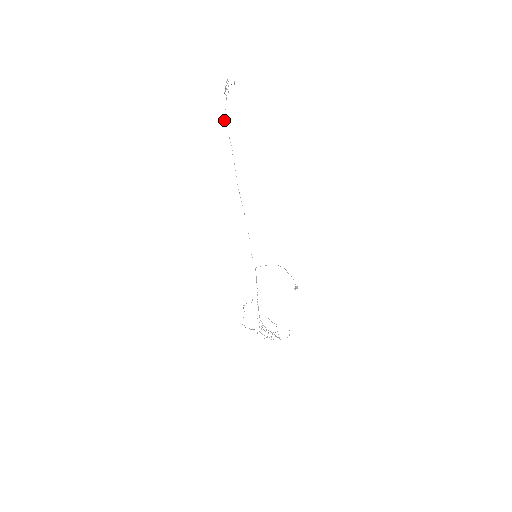
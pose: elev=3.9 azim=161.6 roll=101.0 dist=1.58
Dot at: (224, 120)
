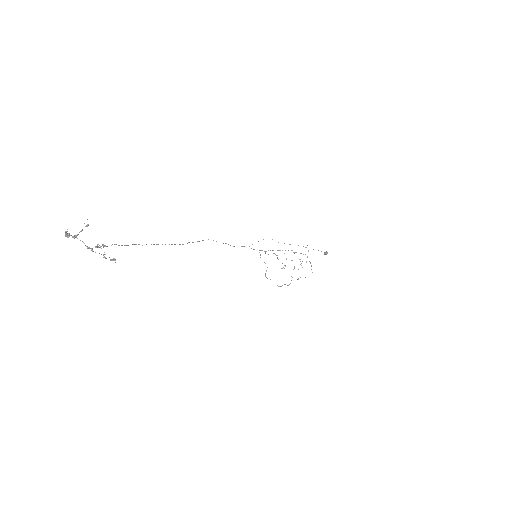
Dot at: occluded
